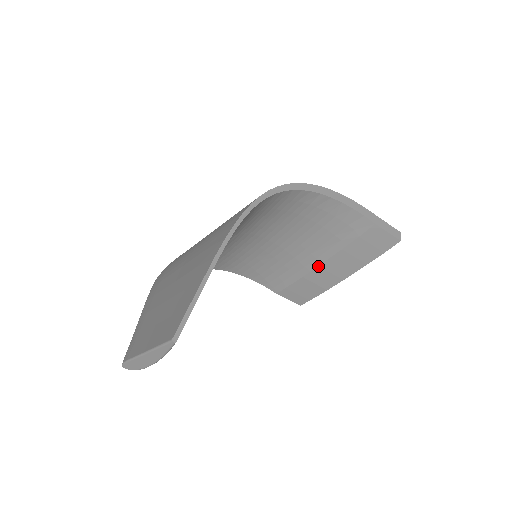
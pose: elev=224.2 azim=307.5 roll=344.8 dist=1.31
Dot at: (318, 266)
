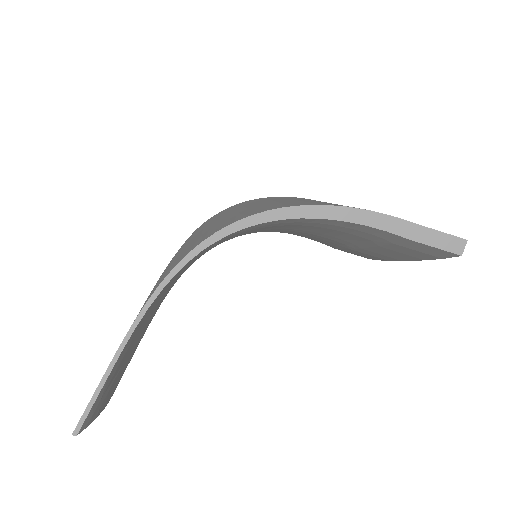
Dot at: (361, 248)
